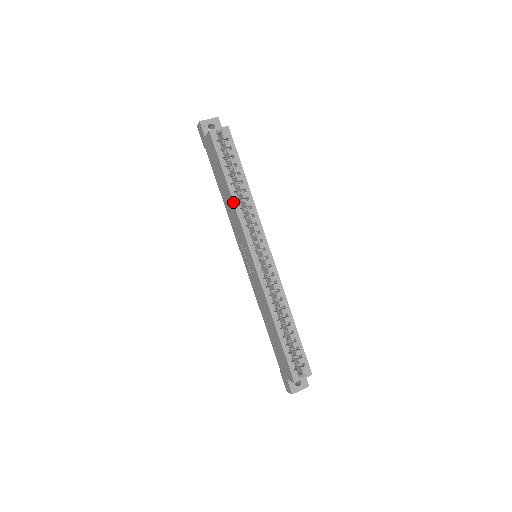
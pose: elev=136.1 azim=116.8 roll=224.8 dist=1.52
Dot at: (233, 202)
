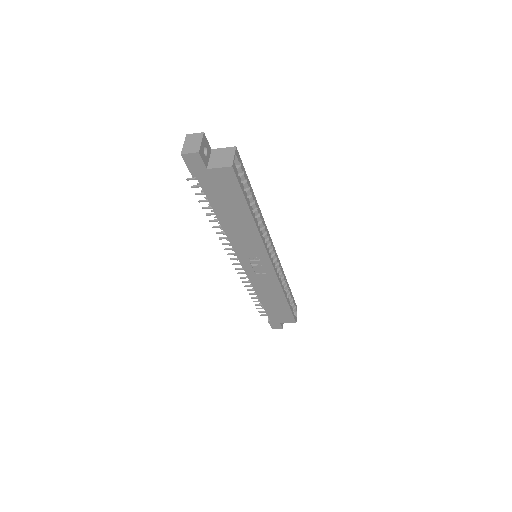
Dot at: (257, 228)
